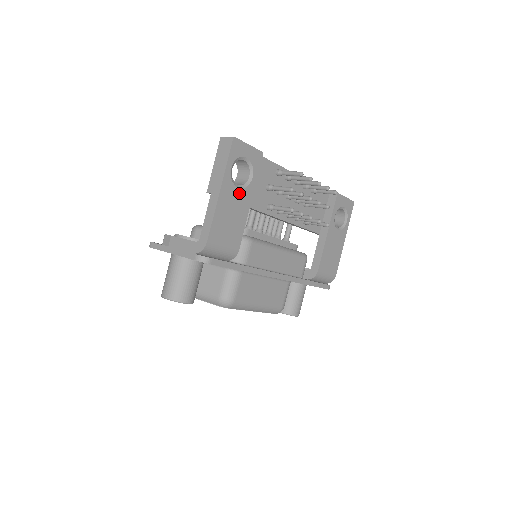
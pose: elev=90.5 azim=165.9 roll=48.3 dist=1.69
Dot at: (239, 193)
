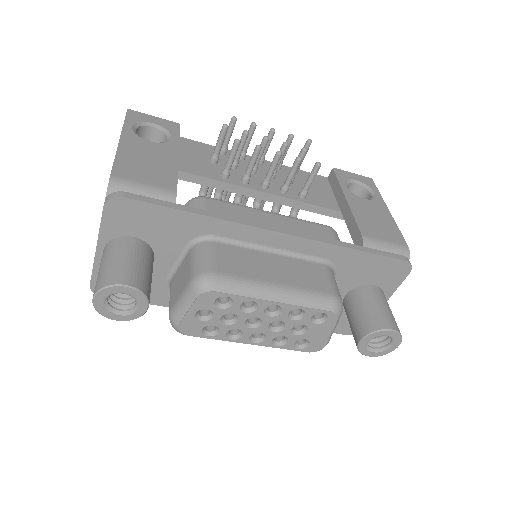
Dot at: (154, 146)
